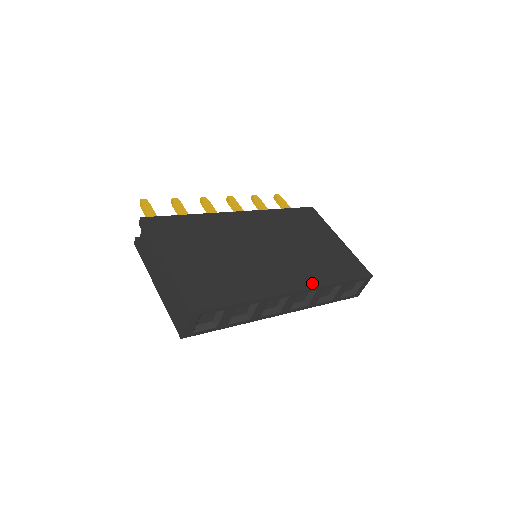
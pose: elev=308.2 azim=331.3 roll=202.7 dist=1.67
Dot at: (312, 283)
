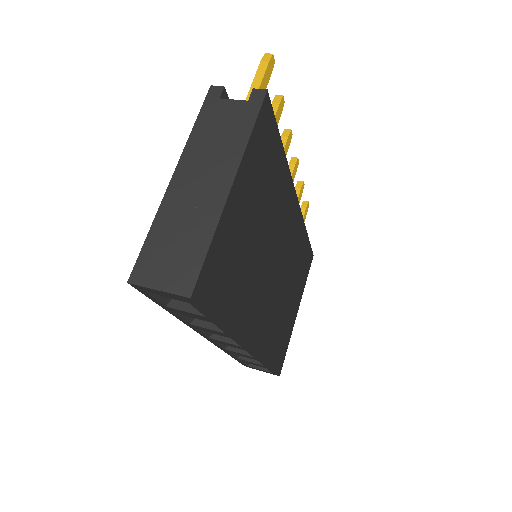
Dot at: (261, 349)
